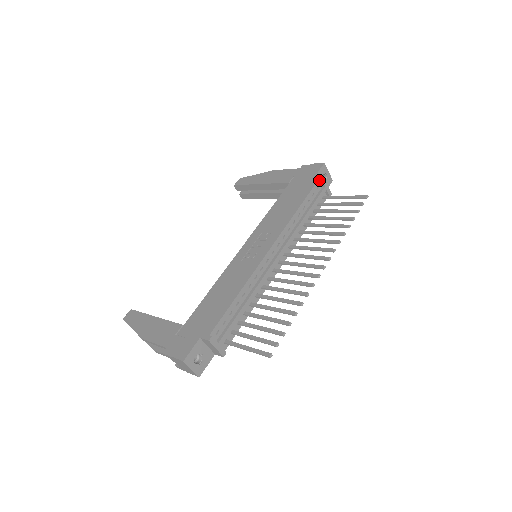
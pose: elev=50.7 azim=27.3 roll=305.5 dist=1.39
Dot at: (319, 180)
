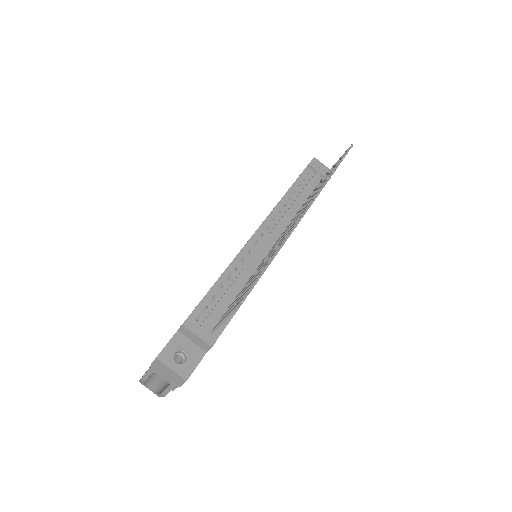
Dot at: (308, 167)
